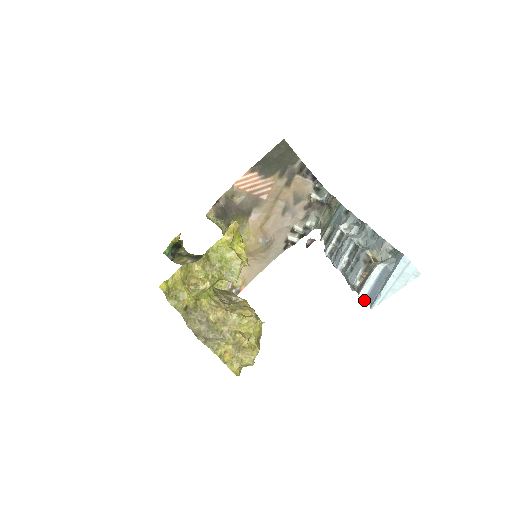
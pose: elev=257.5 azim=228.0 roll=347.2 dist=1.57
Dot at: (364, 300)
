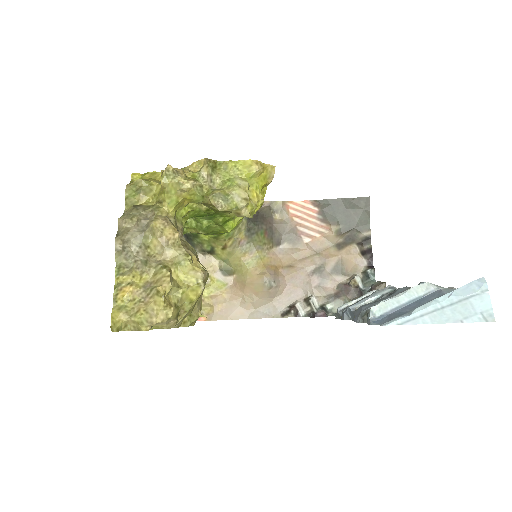
Dot at: (376, 318)
